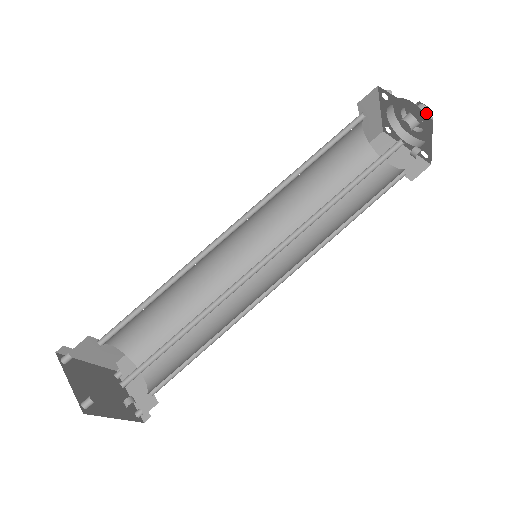
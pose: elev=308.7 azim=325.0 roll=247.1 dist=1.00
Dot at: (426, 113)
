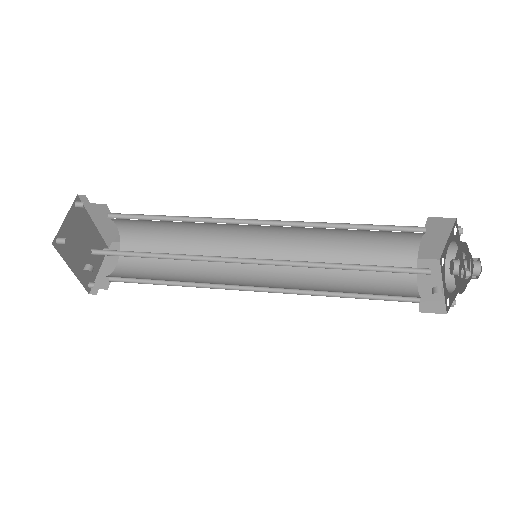
Dot at: (476, 271)
